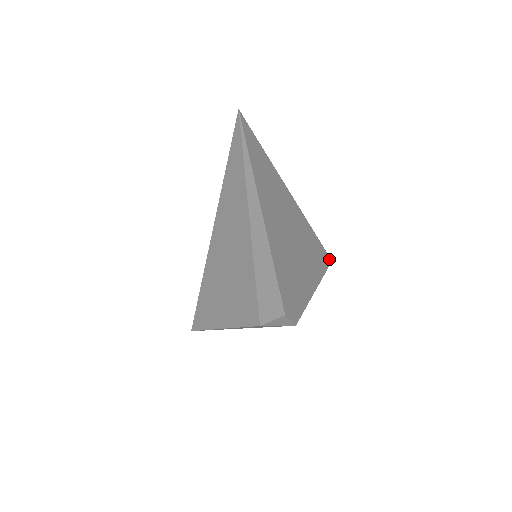
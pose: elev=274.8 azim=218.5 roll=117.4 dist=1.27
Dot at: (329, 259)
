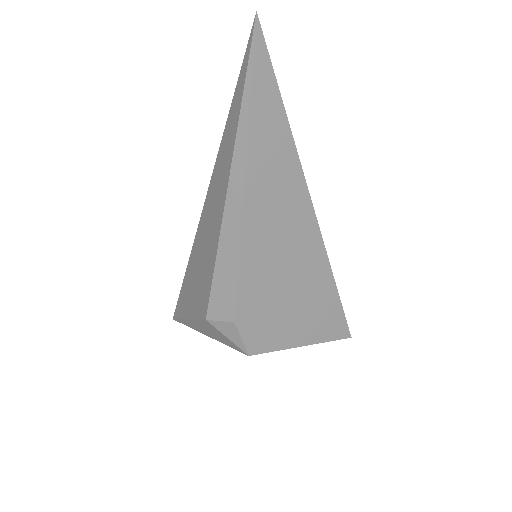
Dot at: (347, 330)
